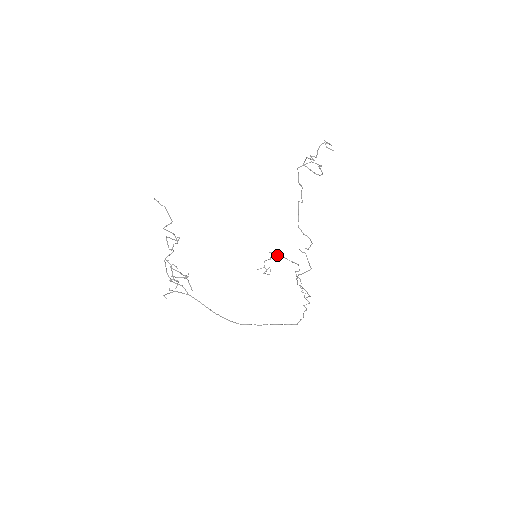
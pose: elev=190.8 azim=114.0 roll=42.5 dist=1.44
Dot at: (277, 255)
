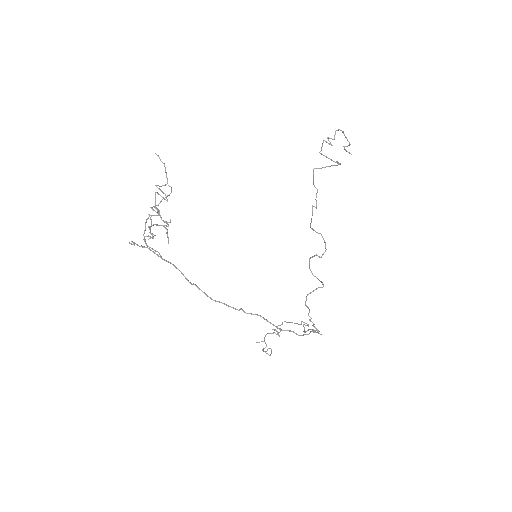
Dot at: (282, 322)
